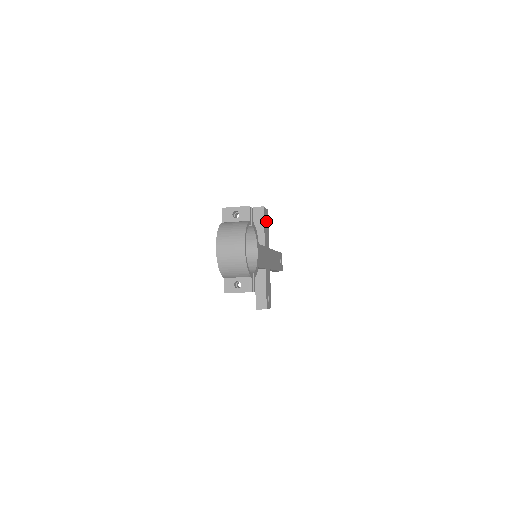
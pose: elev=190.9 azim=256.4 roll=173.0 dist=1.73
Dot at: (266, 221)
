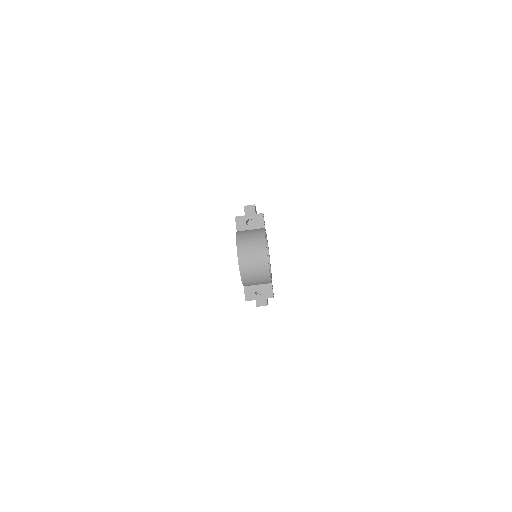
Dot at: occluded
